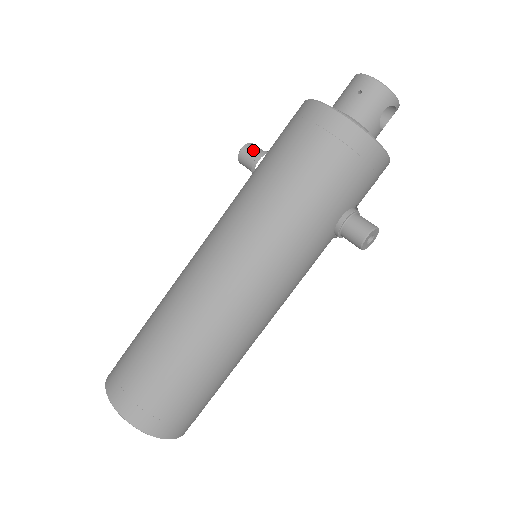
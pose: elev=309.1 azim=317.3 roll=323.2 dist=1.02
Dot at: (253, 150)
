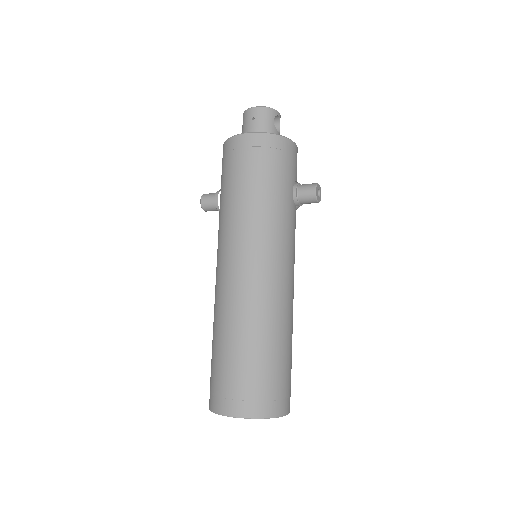
Dot at: (209, 196)
